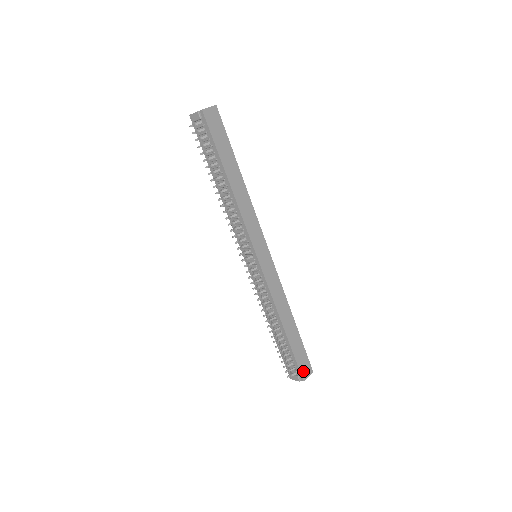
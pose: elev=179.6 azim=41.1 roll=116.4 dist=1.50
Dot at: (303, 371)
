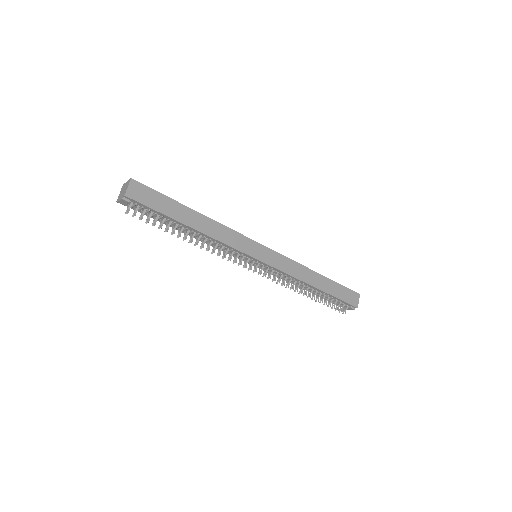
Dot at: (352, 302)
